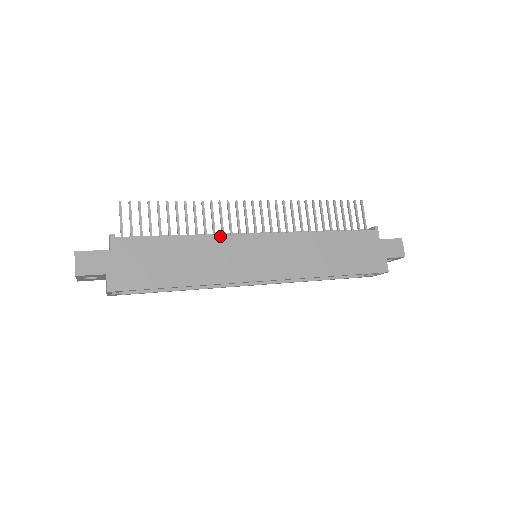
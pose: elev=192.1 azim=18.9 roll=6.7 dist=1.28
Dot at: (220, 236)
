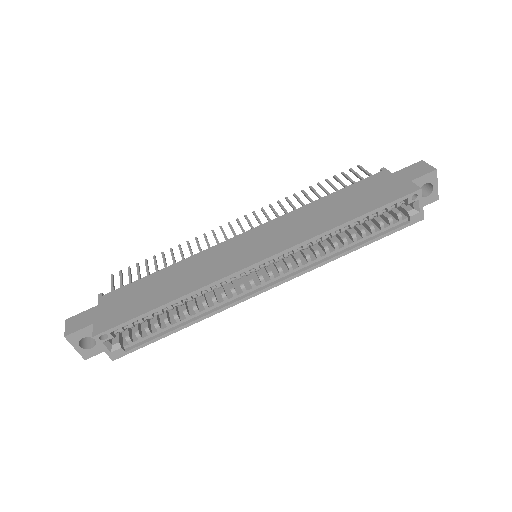
Dot at: (204, 251)
